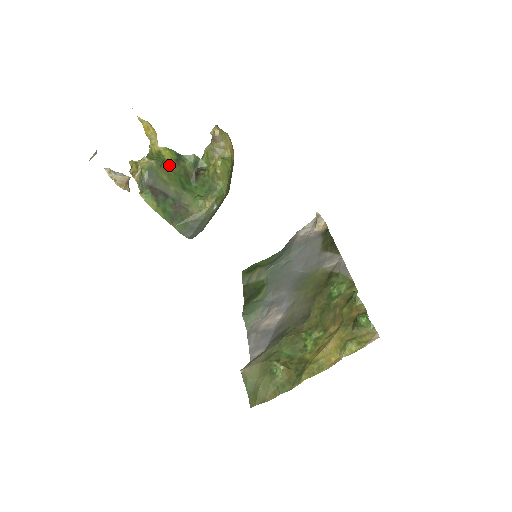
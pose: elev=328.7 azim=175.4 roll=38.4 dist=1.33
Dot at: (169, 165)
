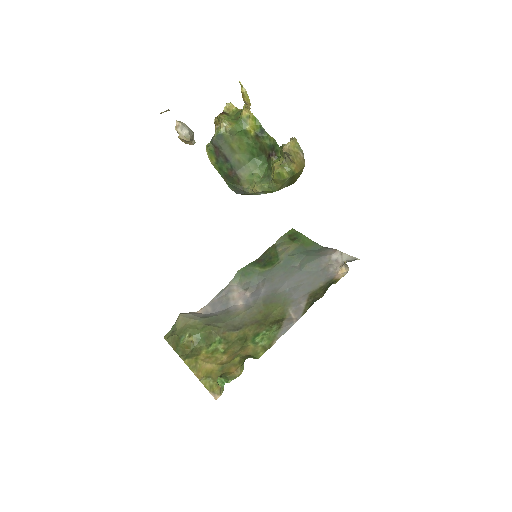
Dot at: (248, 135)
